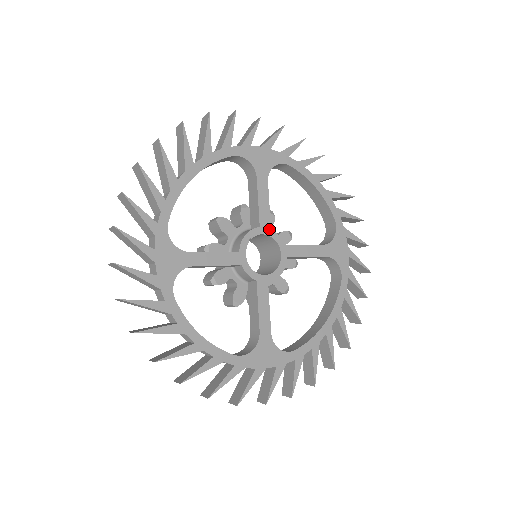
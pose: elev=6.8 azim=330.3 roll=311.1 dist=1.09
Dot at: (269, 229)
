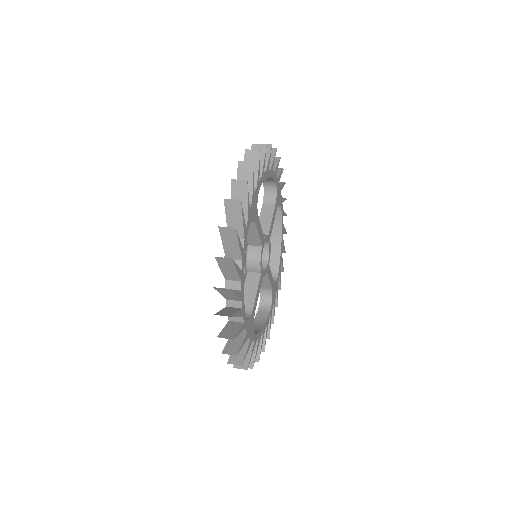
Dot at: (264, 240)
